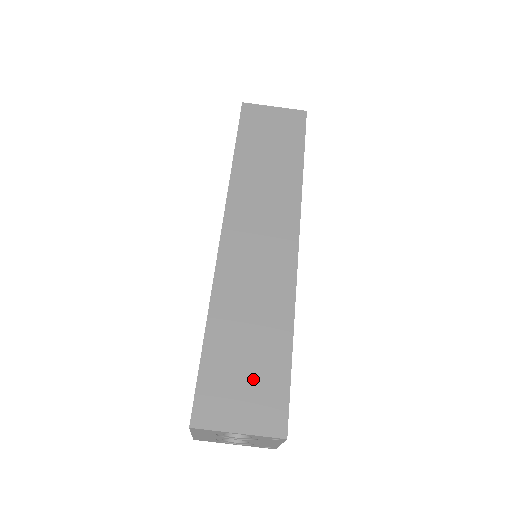
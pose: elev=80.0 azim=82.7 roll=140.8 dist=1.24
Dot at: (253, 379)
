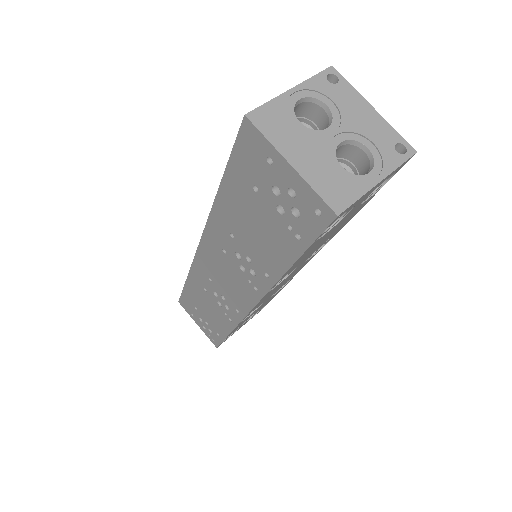
Dot at: occluded
